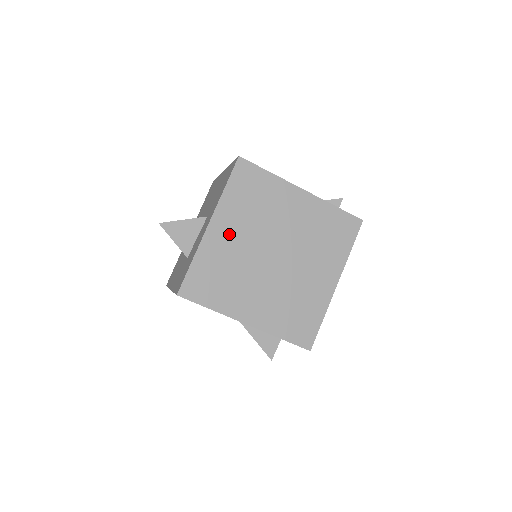
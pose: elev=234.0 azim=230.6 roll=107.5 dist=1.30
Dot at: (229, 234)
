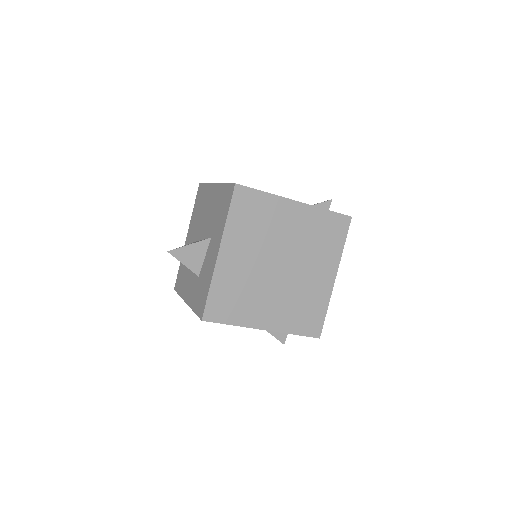
Dot at: (238, 257)
